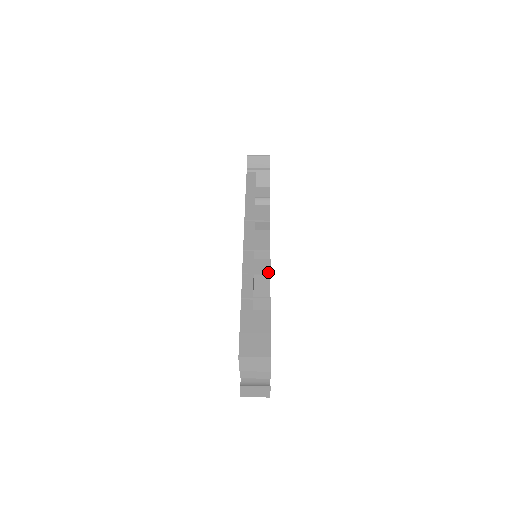
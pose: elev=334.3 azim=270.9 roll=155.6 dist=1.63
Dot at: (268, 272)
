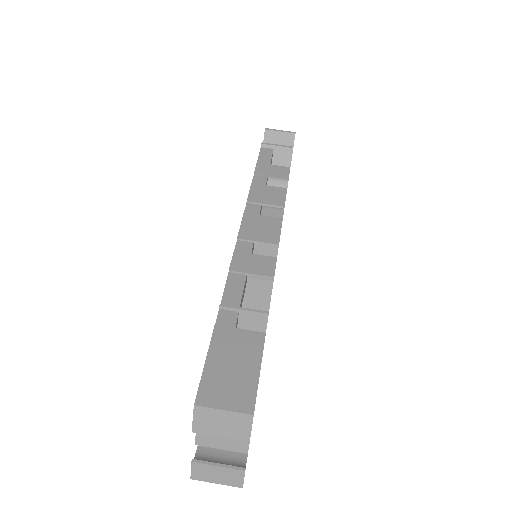
Dot at: (270, 274)
